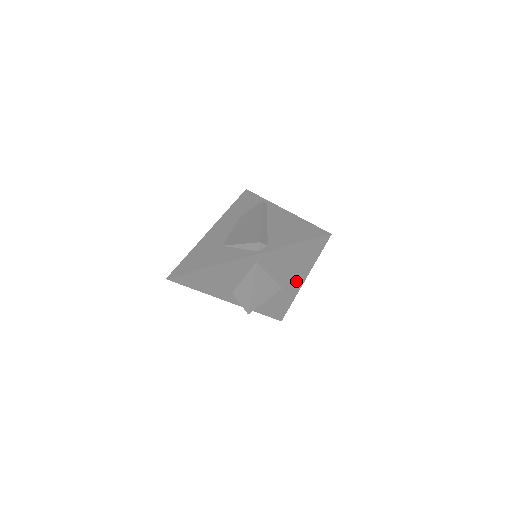
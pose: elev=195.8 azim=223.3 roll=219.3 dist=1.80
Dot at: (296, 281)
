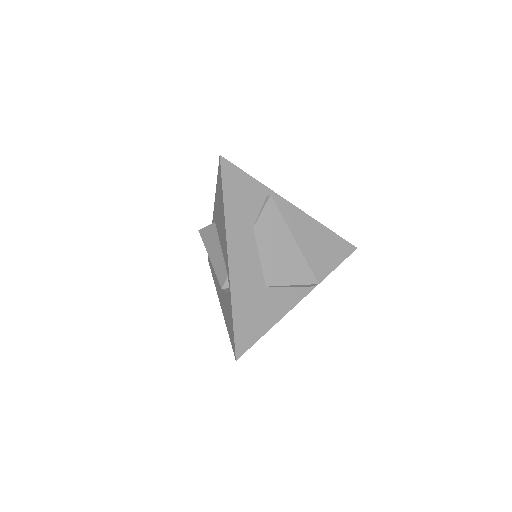
Dot at: occluded
